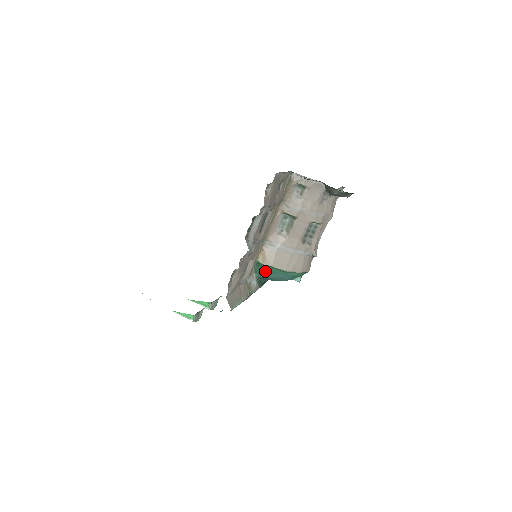
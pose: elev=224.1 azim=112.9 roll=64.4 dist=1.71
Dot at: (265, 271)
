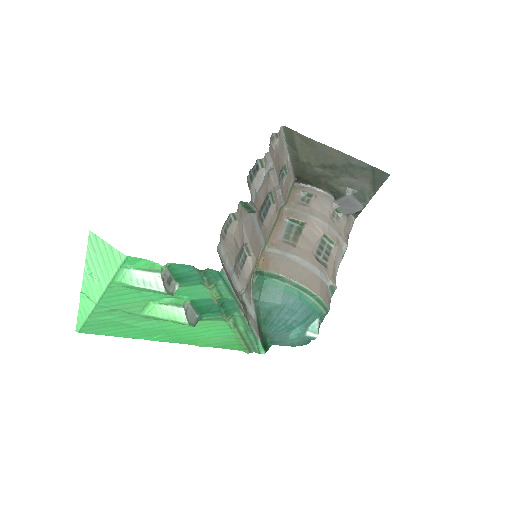
Dot at: (268, 290)
